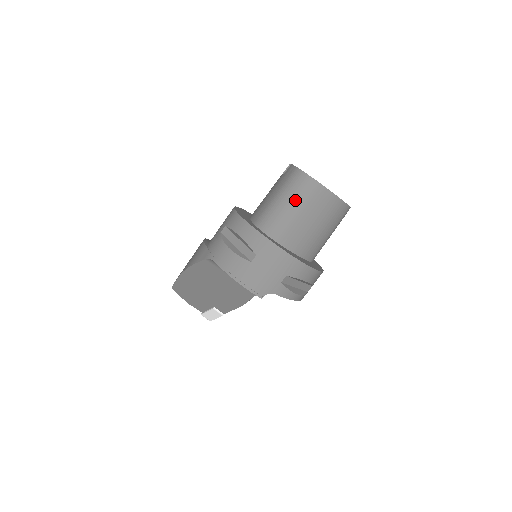
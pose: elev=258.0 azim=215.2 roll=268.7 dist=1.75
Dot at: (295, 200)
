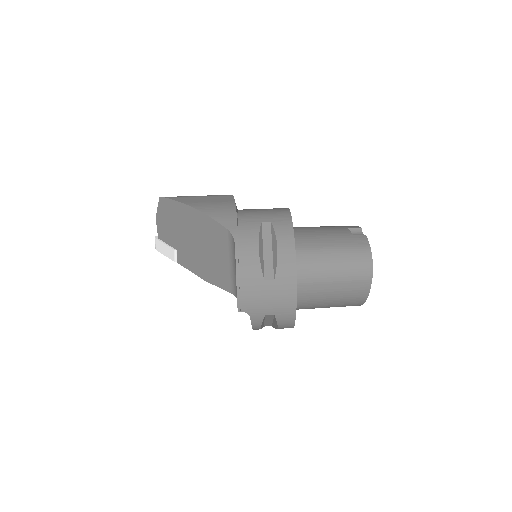
Dot at: (343, 270)
